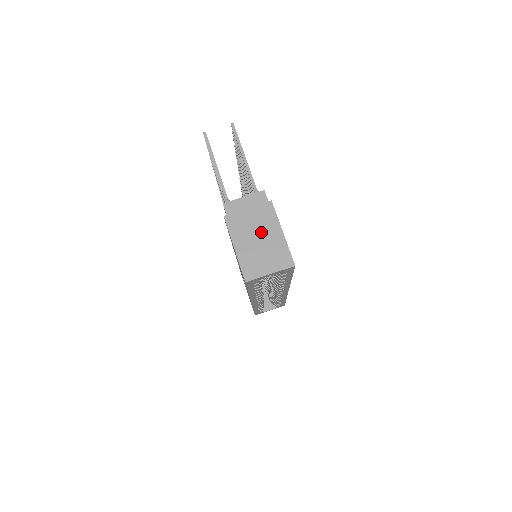
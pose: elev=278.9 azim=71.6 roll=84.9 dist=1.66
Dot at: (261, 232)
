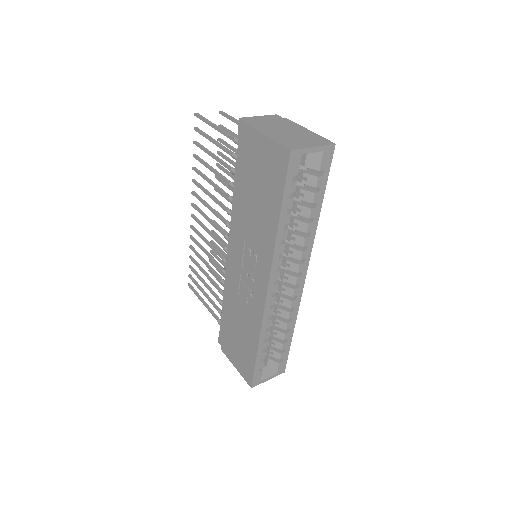
Dot at: (288, 129)
